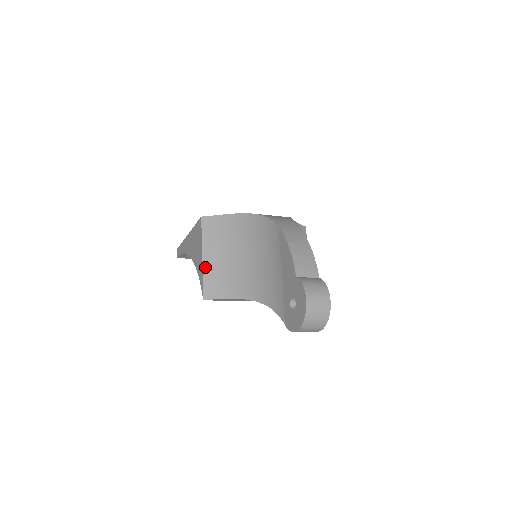
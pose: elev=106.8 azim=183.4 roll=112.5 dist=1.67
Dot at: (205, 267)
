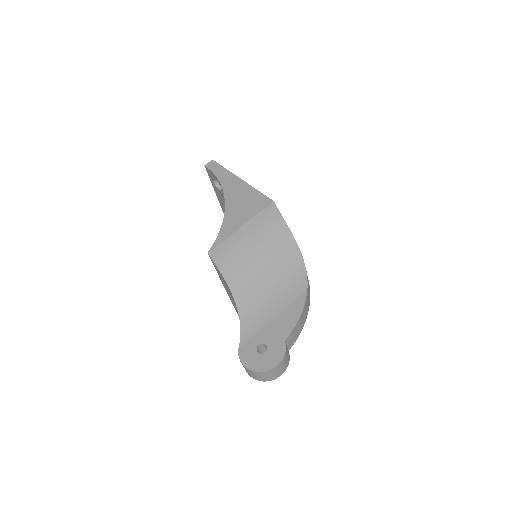
Dot at: (235, 235)
